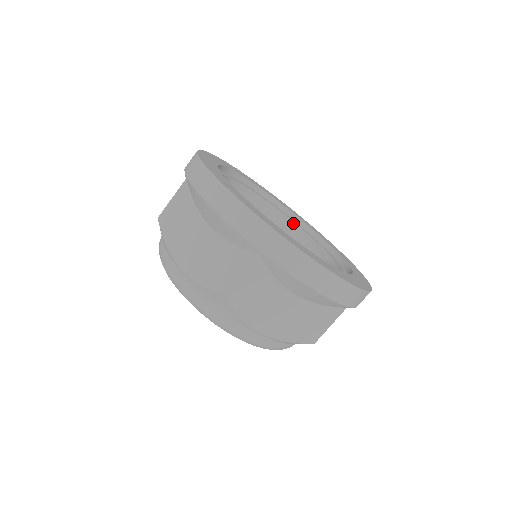
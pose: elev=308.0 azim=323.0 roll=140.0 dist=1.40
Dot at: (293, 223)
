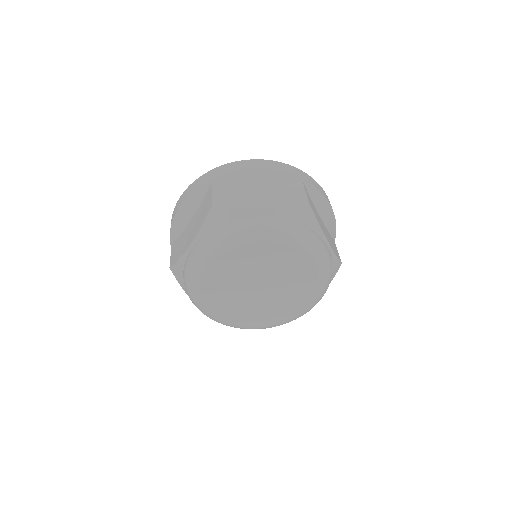
Dot at: occluded
